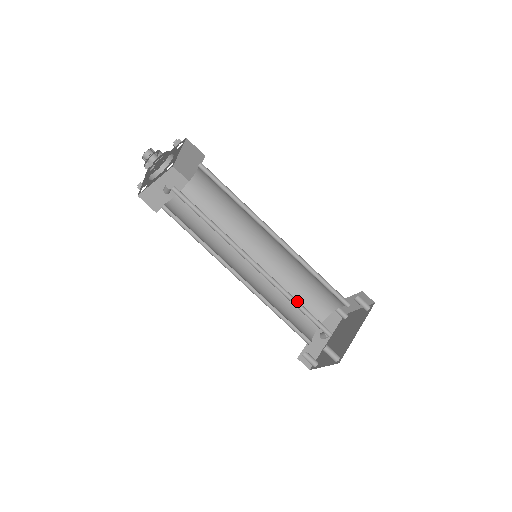
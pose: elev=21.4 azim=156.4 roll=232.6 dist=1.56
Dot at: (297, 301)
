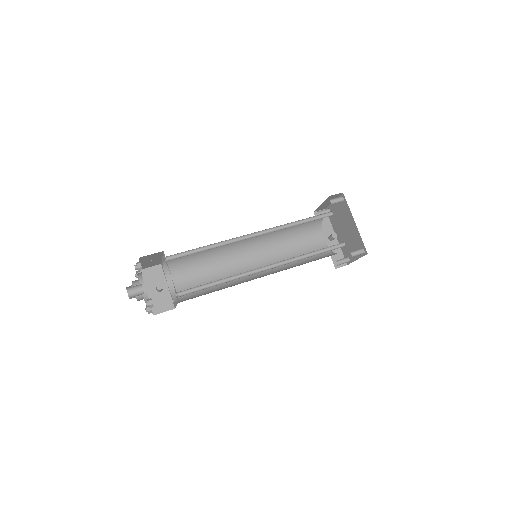
Dot at: (310, 253)
